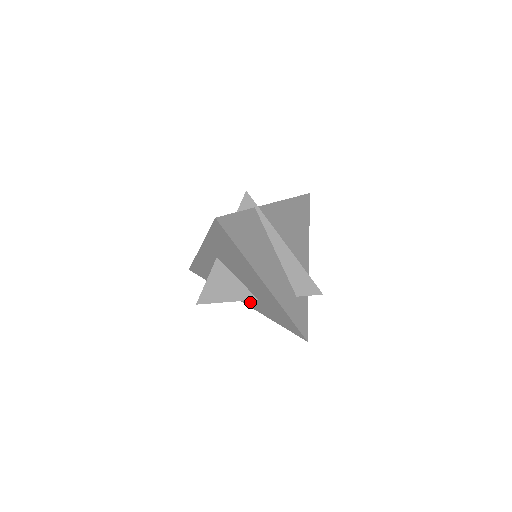
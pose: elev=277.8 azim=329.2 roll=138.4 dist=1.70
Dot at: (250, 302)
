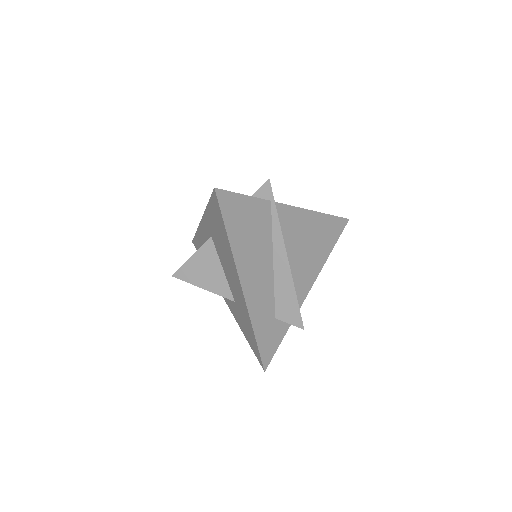
Dot at: (229, 301)
